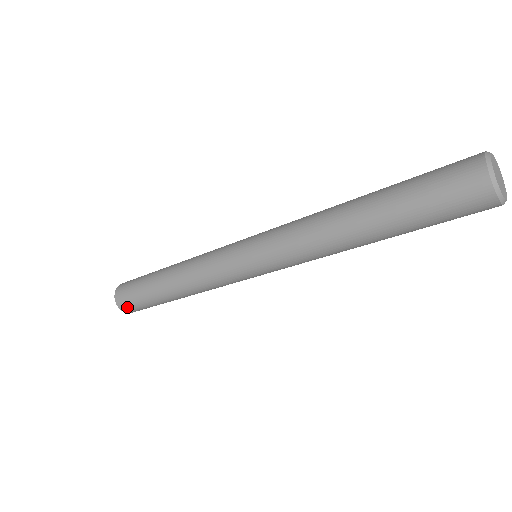
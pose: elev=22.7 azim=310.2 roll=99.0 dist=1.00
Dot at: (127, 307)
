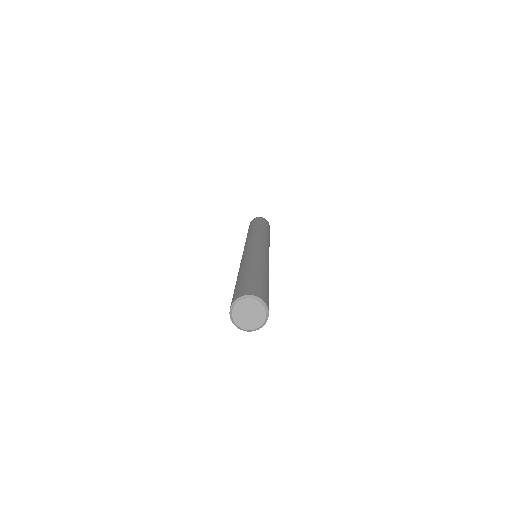
Dot at: occluded
